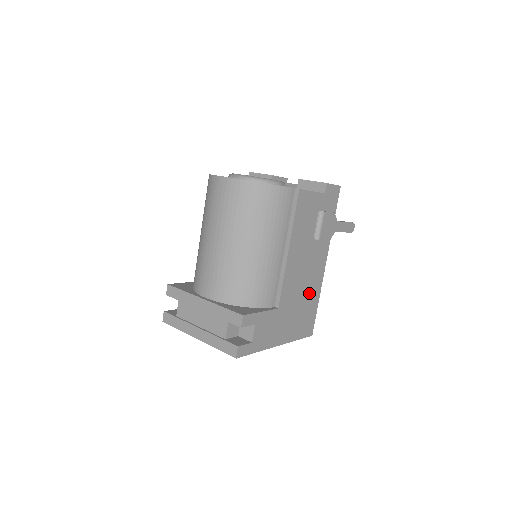
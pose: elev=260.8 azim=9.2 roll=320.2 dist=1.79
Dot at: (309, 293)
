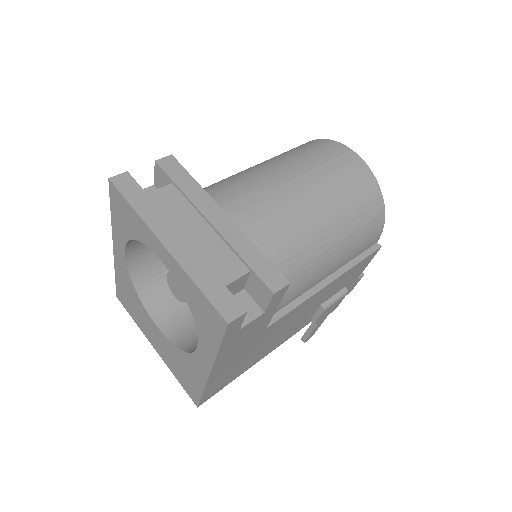
Dot at: (260, 353)
